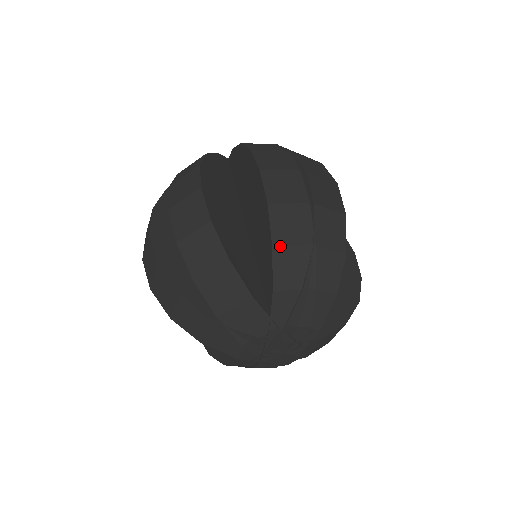
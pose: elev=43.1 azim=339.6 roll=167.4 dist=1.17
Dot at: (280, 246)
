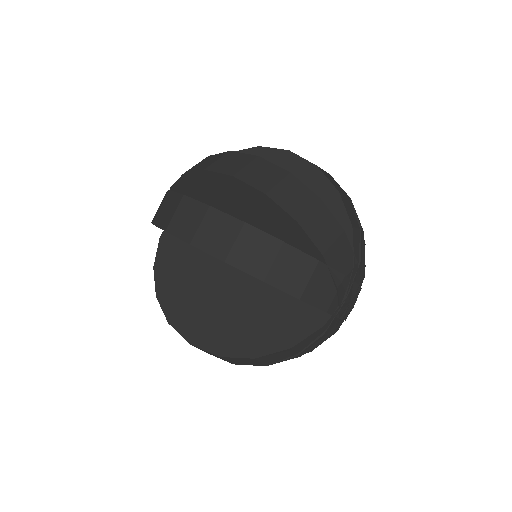
Dot at: (341, 193)
